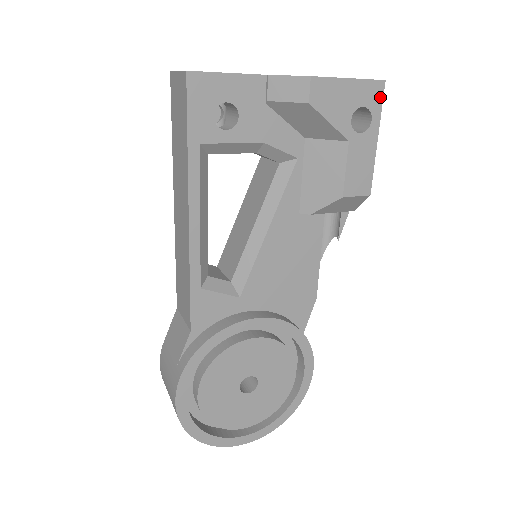
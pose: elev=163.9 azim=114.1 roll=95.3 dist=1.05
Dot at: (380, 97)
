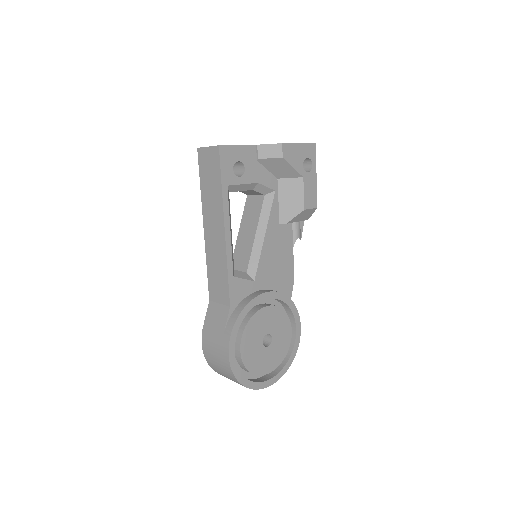
Dot at: (314, 152)
